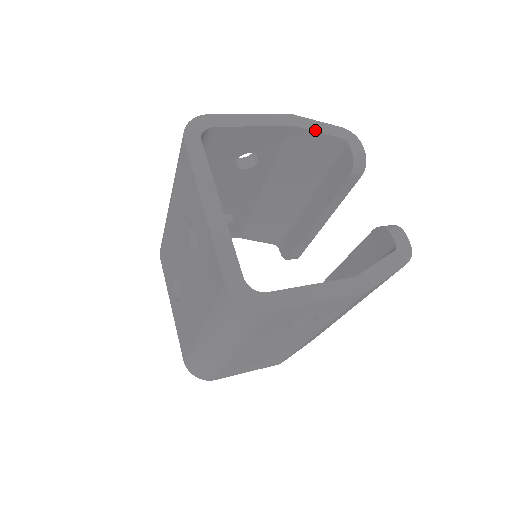
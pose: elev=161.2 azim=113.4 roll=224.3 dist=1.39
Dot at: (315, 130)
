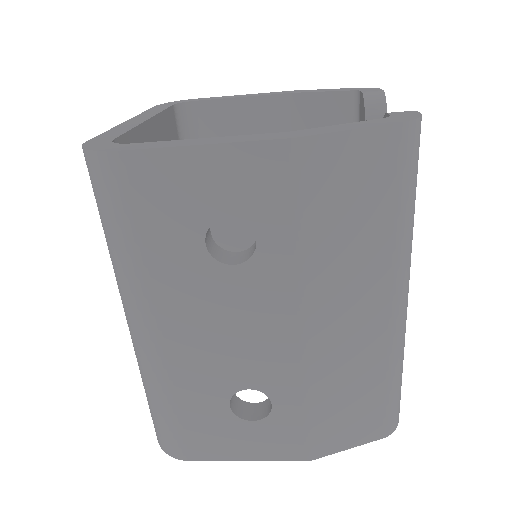
Dot at: (318, 91)
